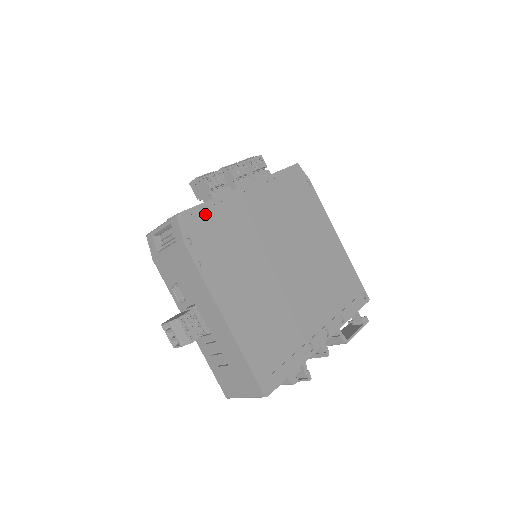
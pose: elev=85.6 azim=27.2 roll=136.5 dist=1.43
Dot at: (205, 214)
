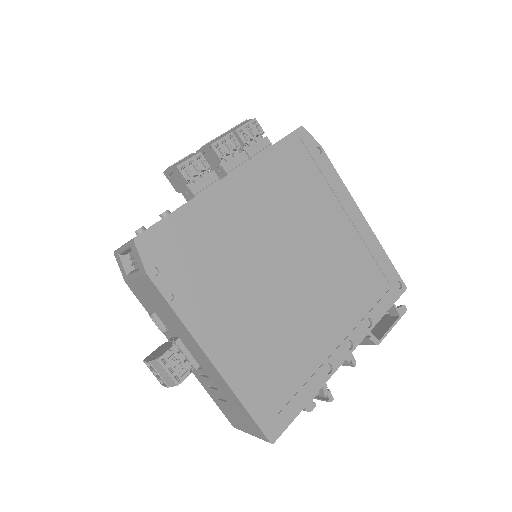
Dot at: (174, 228)
